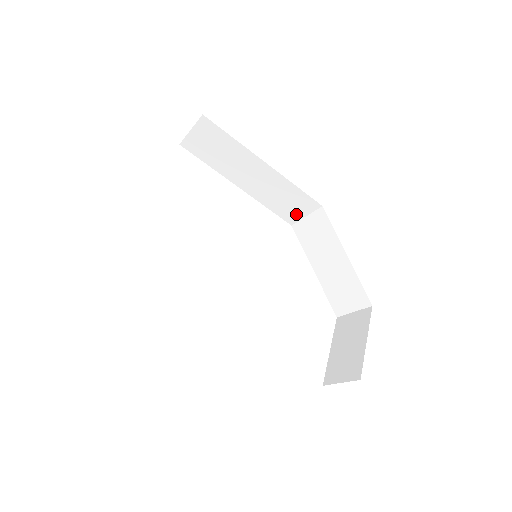
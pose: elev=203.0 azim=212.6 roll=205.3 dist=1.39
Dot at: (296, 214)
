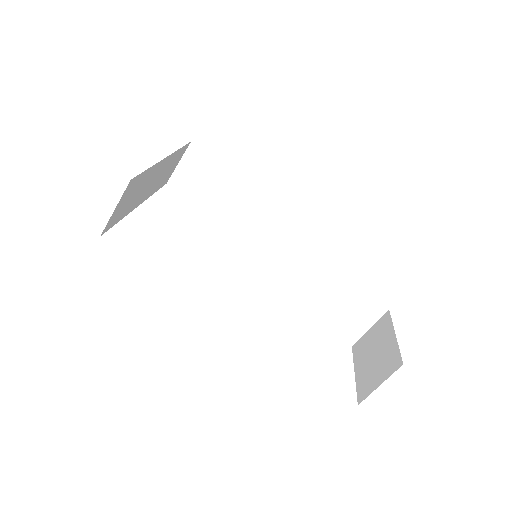
Dot at: (287, 246)
